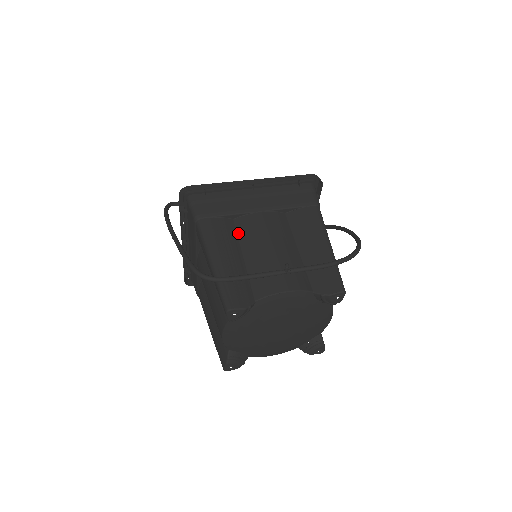
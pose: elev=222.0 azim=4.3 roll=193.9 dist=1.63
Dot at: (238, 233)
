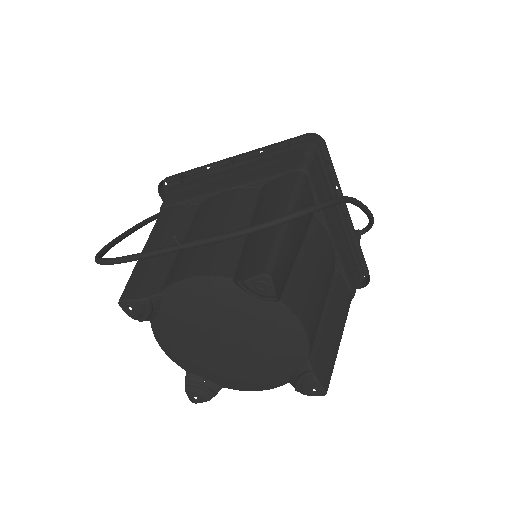
Dot at: (194, 218)
